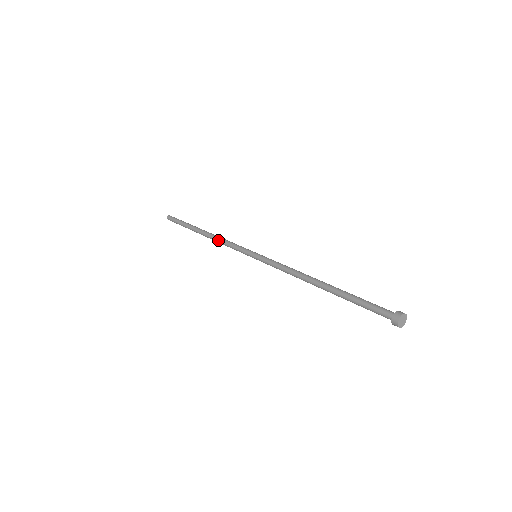
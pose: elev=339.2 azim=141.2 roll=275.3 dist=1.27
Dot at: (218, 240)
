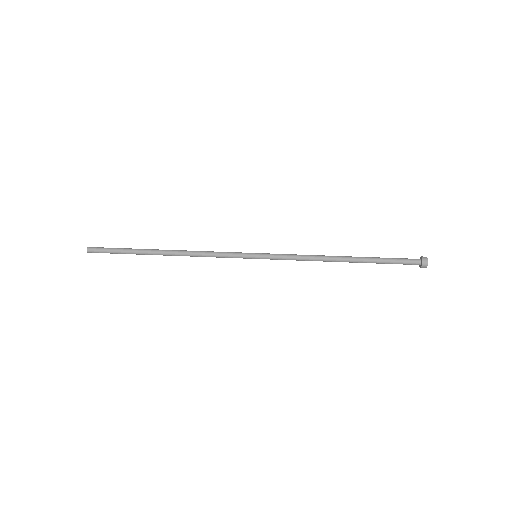
Dot at: (195, 254)
